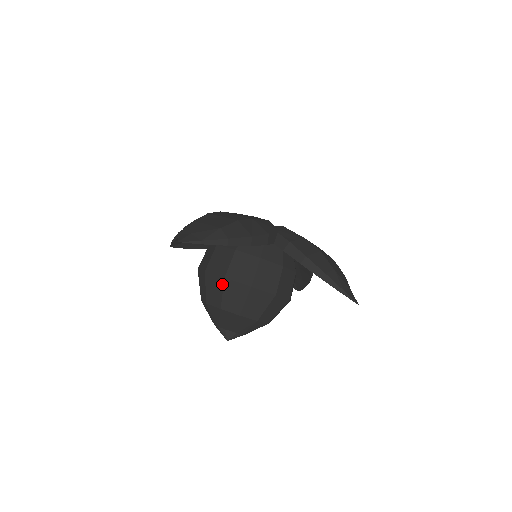
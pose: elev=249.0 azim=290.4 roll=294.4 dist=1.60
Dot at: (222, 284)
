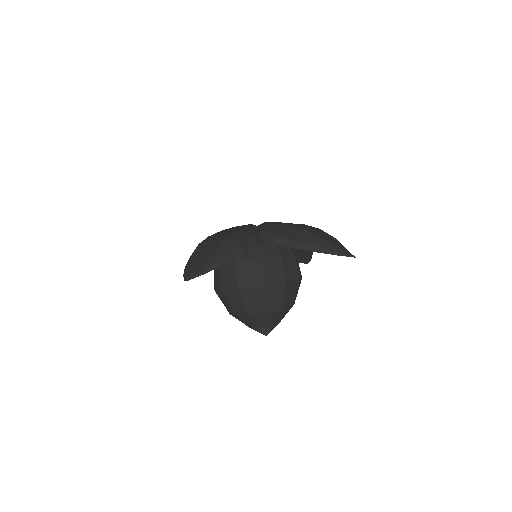
Dot at: (239, 294)
